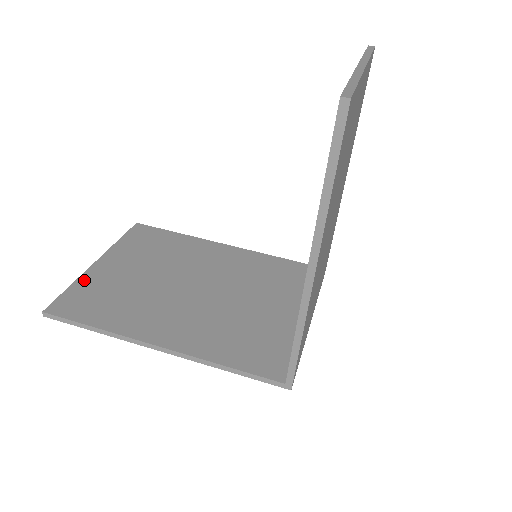
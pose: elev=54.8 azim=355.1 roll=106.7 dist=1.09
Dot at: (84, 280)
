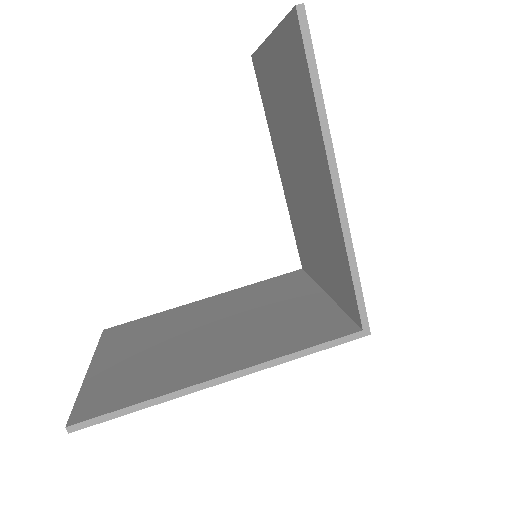
Dot at: (89, 385)
